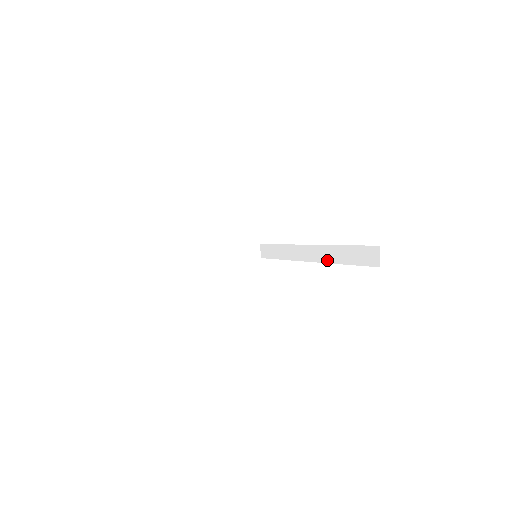
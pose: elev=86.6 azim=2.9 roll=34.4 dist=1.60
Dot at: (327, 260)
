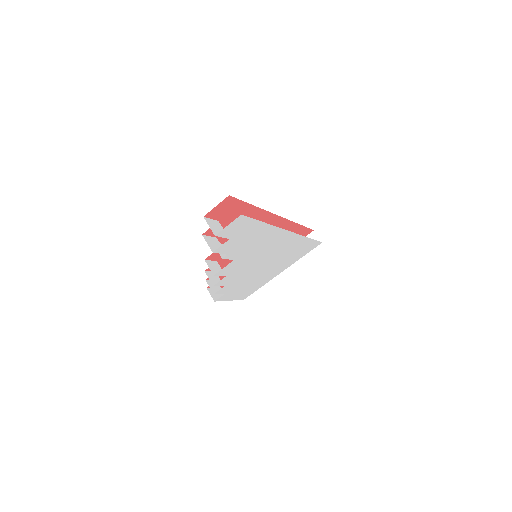
Dot at: occluded
